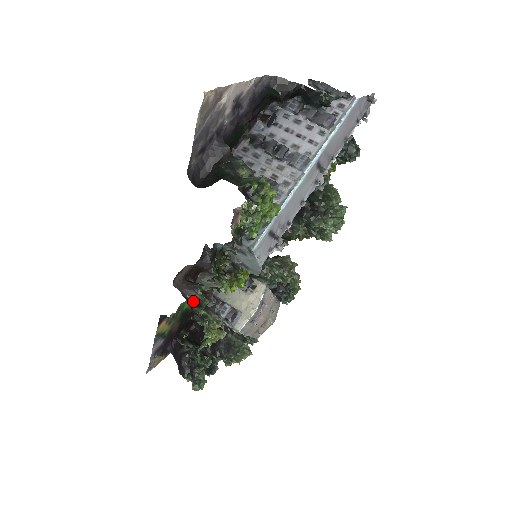
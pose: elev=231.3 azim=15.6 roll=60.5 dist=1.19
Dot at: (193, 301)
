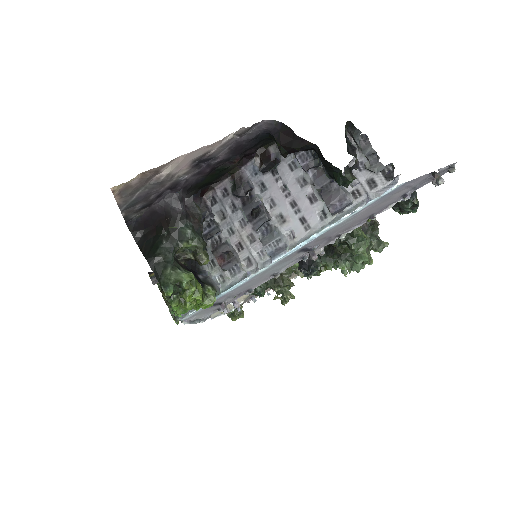
Dot at: occluded
